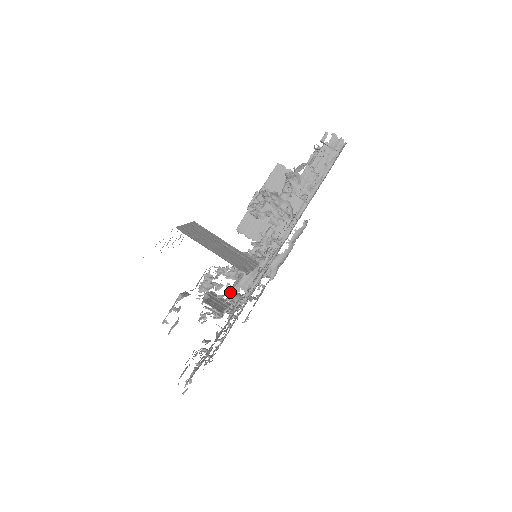
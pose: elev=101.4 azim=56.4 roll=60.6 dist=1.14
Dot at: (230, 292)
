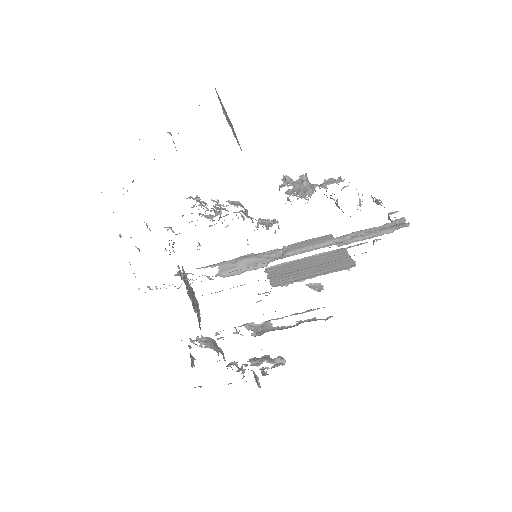
Dot at: (205, 215)
